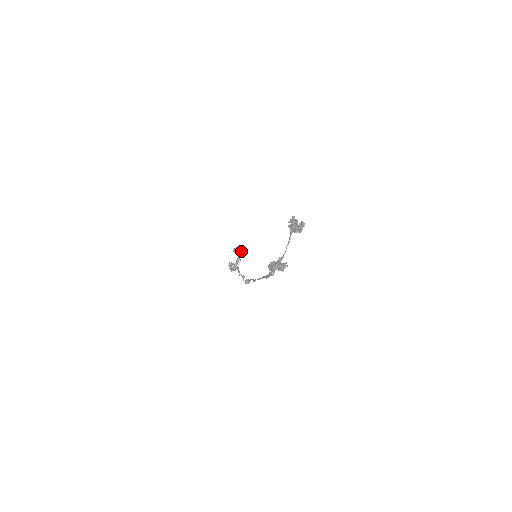
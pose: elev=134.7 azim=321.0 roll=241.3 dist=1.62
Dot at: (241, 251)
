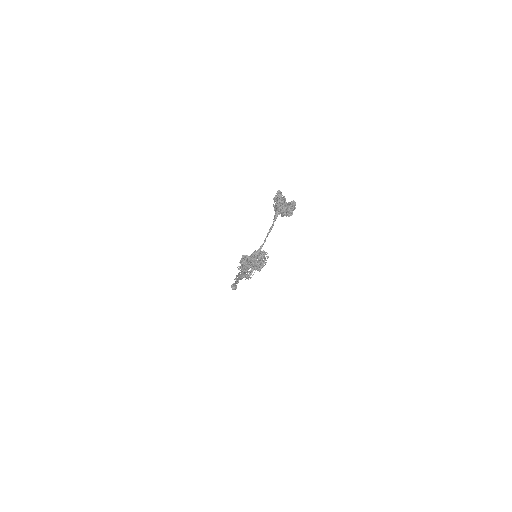
Dot at: (260, 255)
